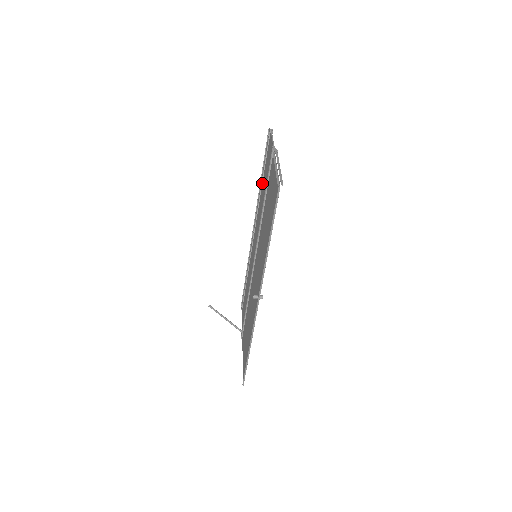
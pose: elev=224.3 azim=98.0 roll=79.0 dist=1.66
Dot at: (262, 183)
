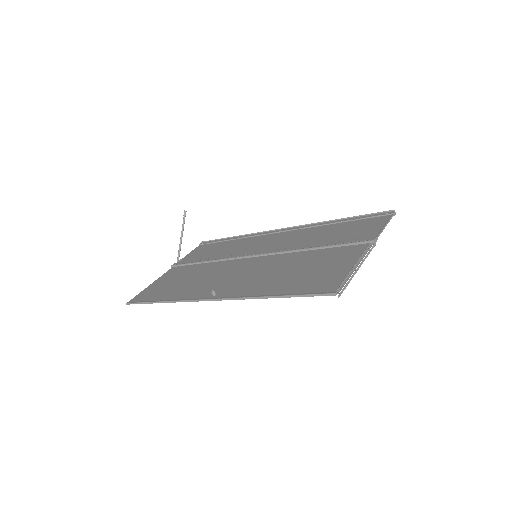
Dot at: (334, 224)
